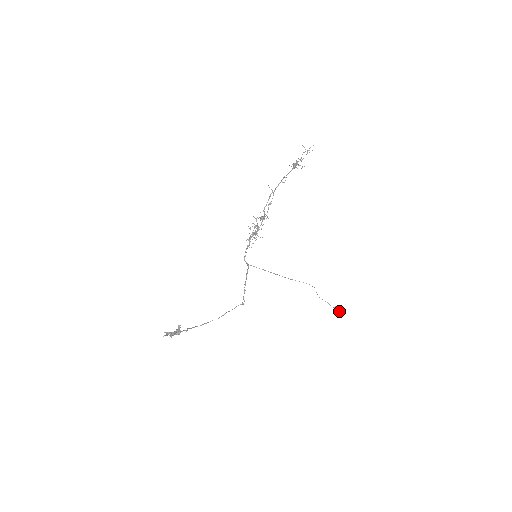
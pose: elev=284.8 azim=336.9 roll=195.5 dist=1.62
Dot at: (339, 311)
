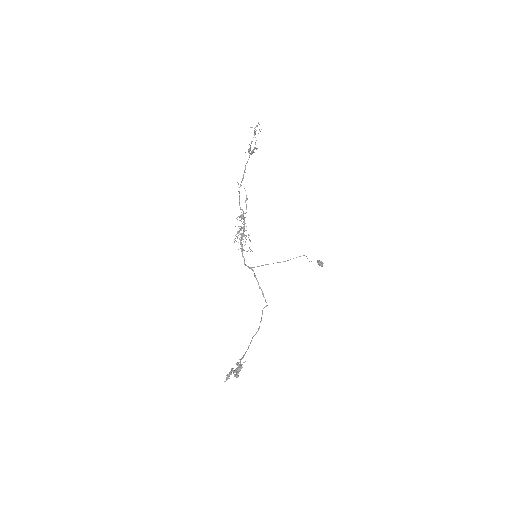
Dot at: (323, 263)
